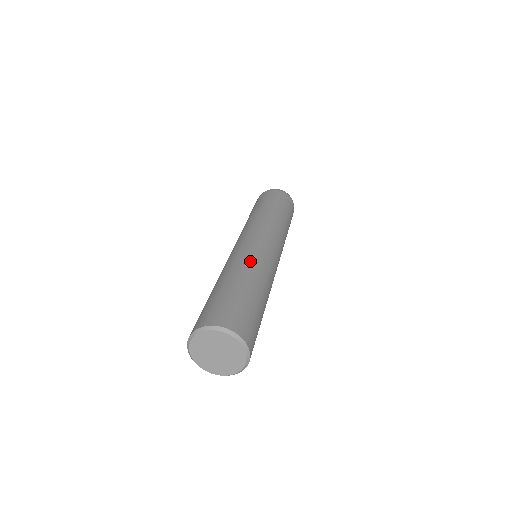
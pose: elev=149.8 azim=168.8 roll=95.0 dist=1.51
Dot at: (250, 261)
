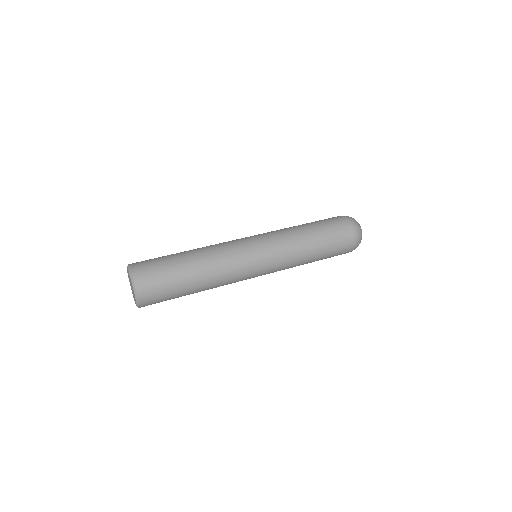
Dot at: (211, 245)
